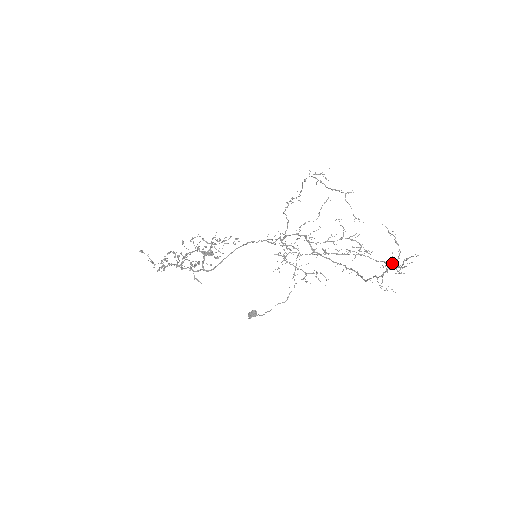
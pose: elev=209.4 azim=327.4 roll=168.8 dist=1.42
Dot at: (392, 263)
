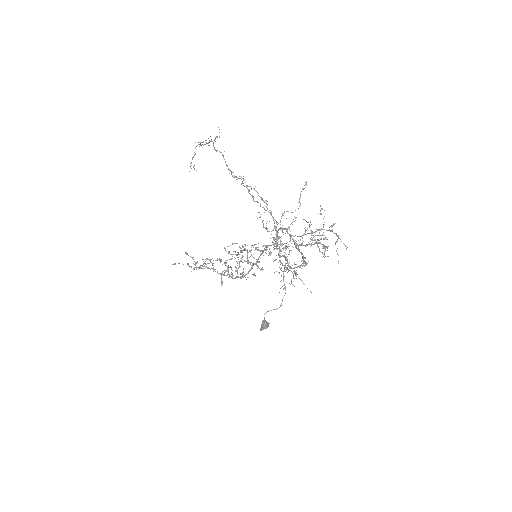
Dot at: occluded
